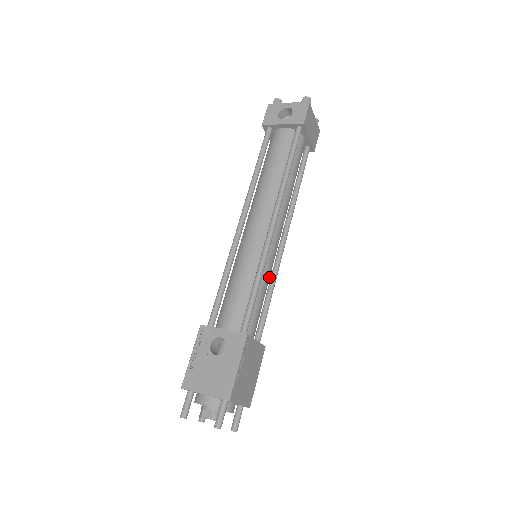
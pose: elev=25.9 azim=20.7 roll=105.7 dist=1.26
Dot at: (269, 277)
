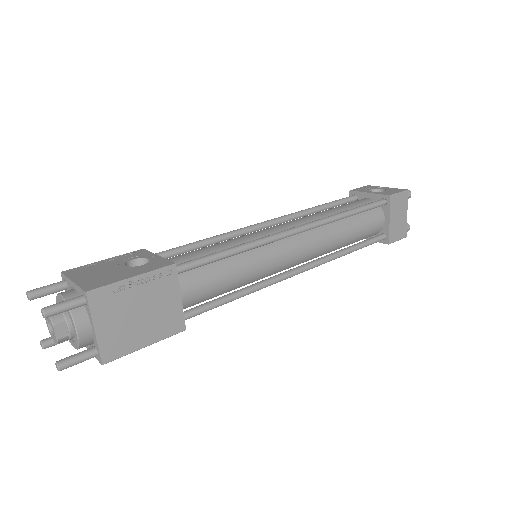
Dot at: (252, 273)
